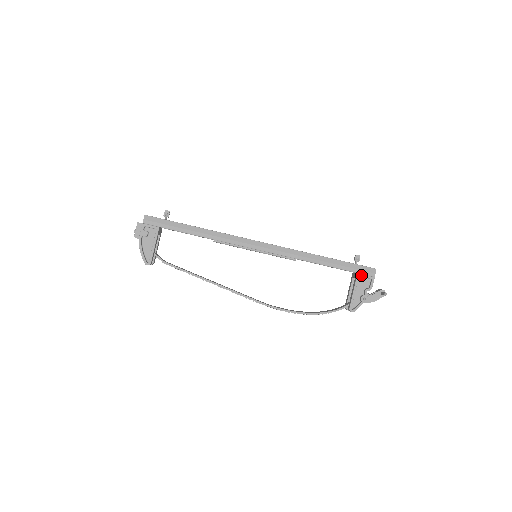
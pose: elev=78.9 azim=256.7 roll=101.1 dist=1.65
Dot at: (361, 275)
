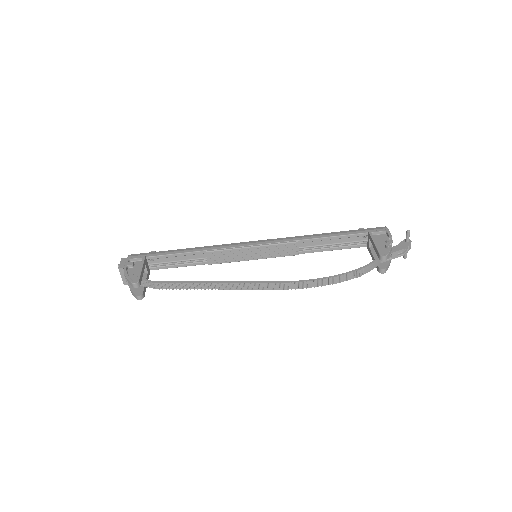
Dot at: (373, 231)
